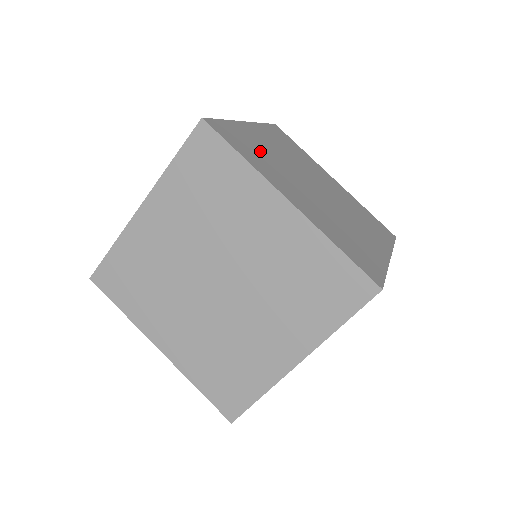
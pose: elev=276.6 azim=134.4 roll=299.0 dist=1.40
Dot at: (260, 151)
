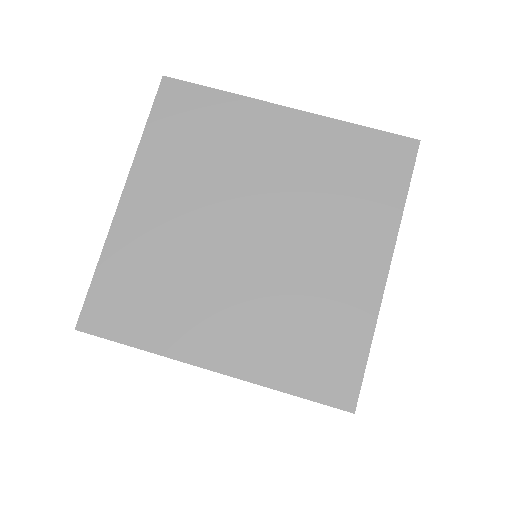
Dot at: occluded
